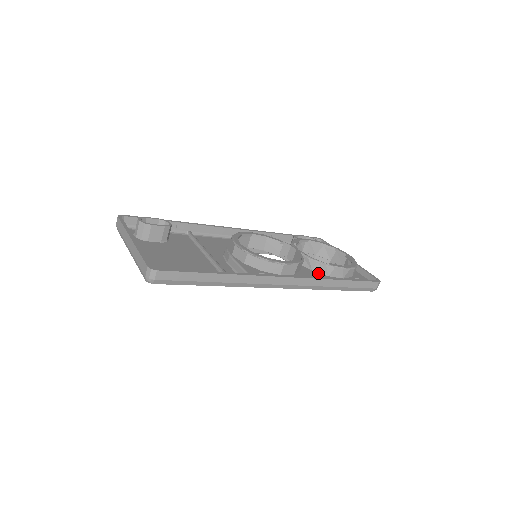
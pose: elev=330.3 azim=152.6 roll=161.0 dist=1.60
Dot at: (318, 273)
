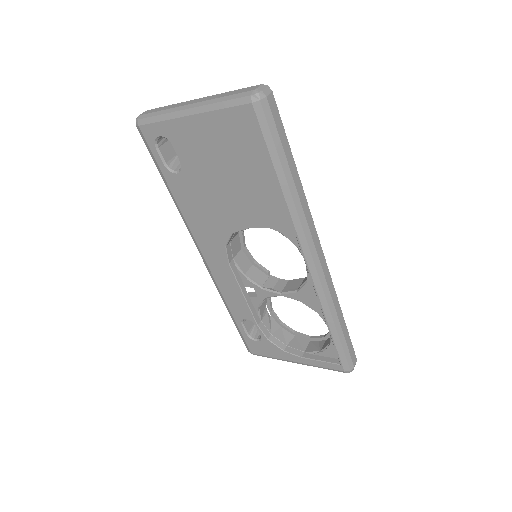
Dot at: occluded
